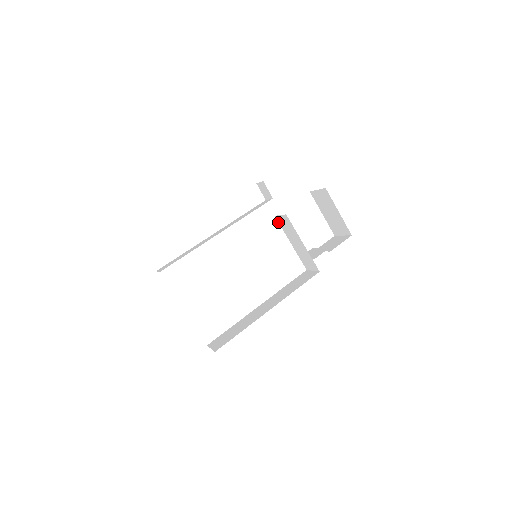
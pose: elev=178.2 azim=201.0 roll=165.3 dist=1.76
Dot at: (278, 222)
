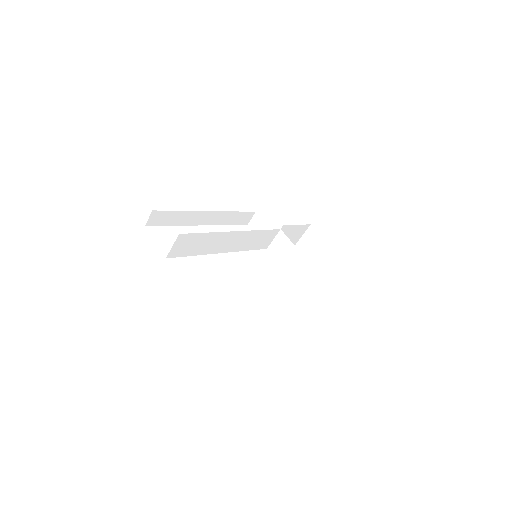
Dot at: (271, 254)
